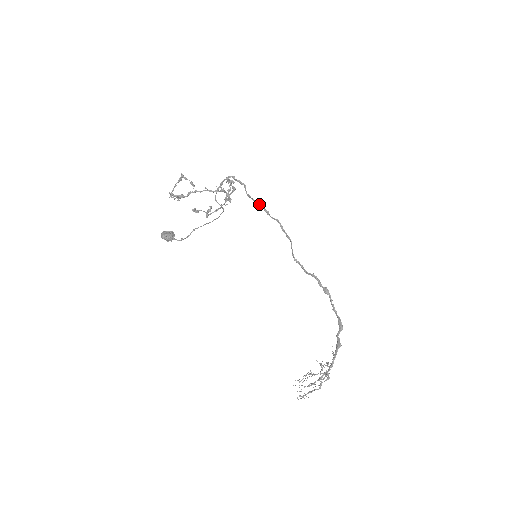
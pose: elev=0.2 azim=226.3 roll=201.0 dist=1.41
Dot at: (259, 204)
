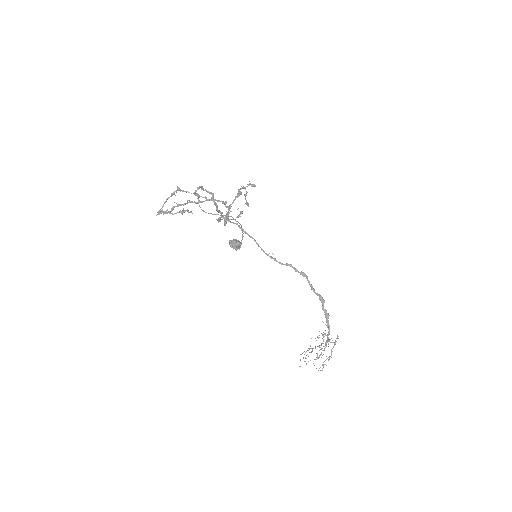
Dot at: (219, 211)
